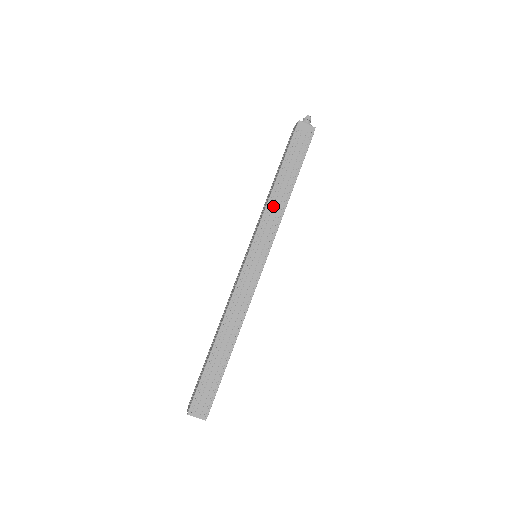
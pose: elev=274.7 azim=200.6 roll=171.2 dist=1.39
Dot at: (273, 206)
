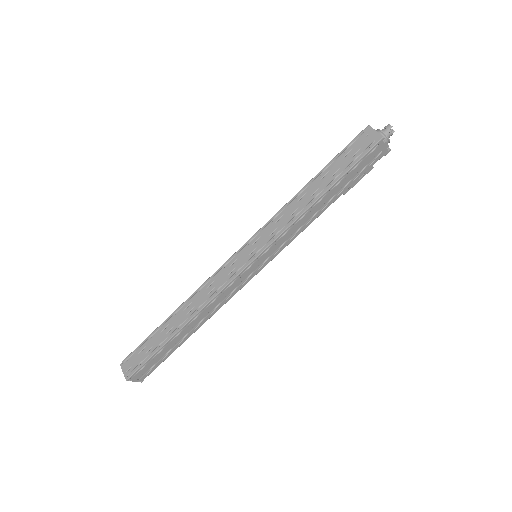
Dot at: (291, 208)
